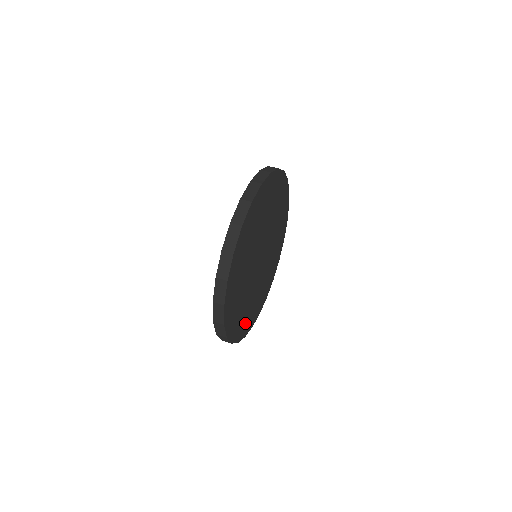
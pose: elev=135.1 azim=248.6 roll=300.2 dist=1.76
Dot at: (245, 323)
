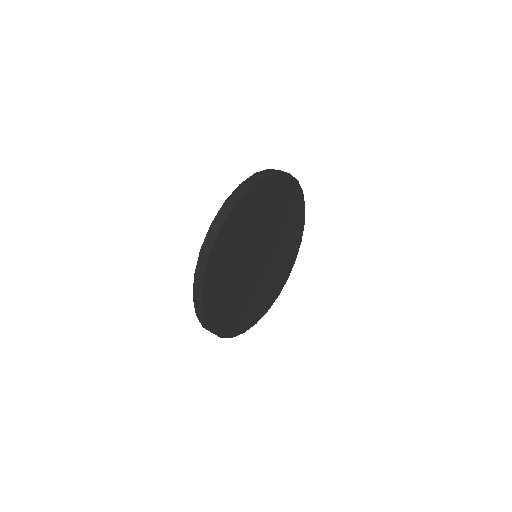
Dot at: (216, 299)
